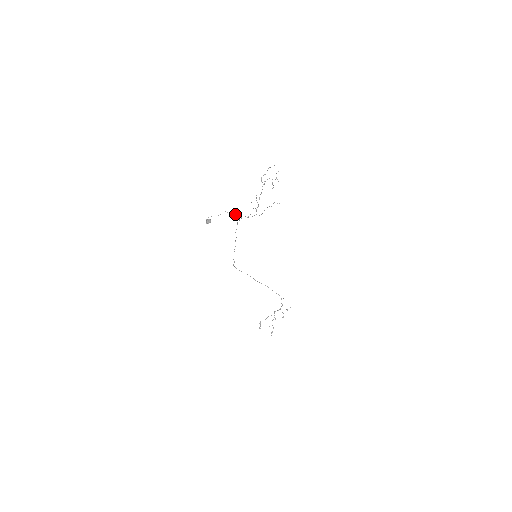
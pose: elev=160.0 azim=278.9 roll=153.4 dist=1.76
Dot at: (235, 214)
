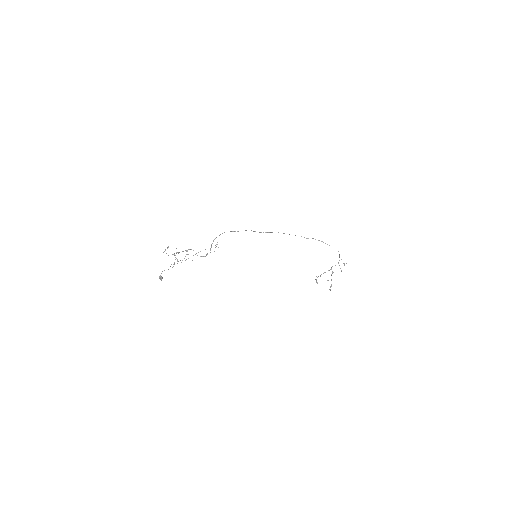
Dot at: occluded
